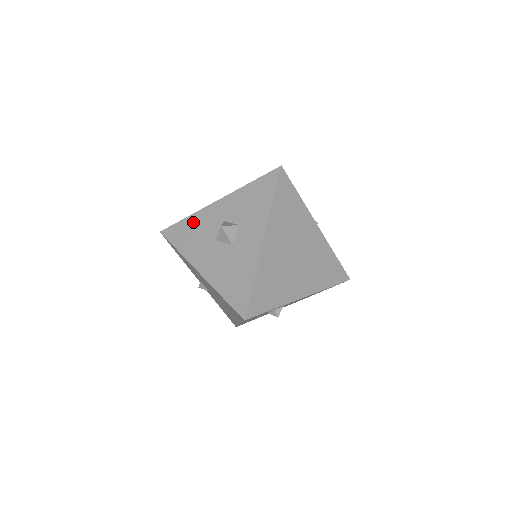
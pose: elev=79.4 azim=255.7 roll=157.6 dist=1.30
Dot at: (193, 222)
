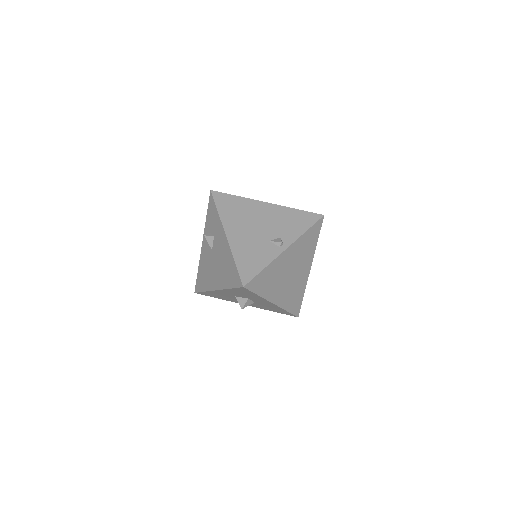
Dot at: (213, 294)
